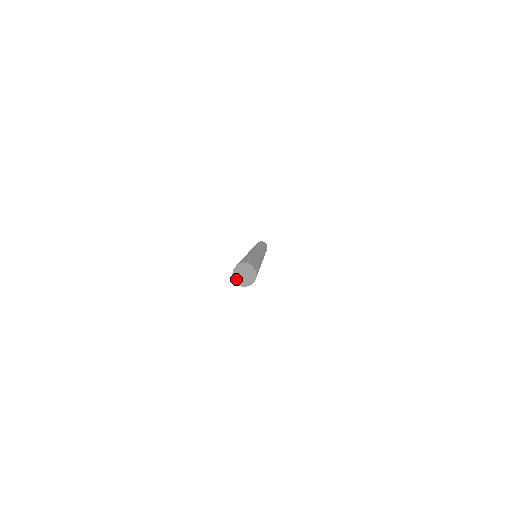
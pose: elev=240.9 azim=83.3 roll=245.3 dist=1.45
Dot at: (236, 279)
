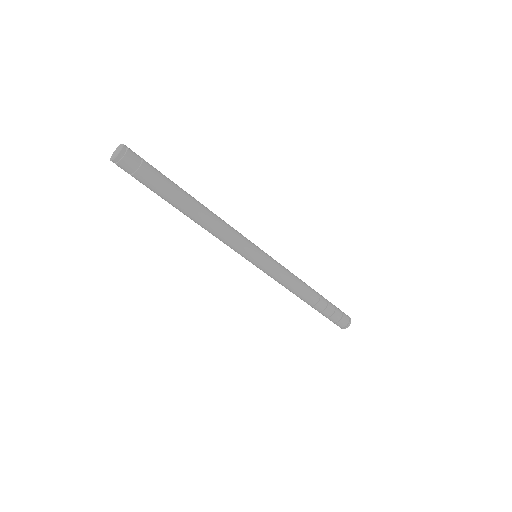
Dot at: (112, 159)
